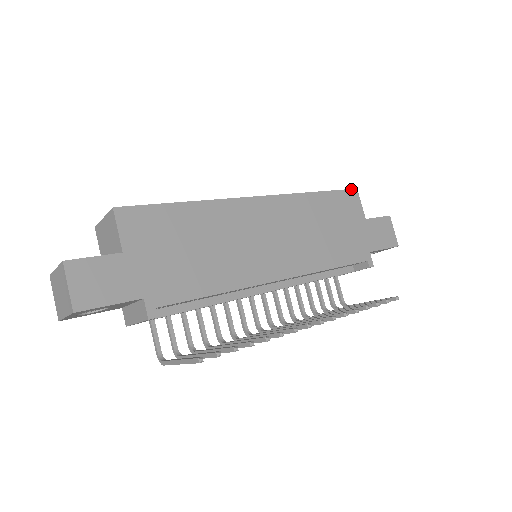
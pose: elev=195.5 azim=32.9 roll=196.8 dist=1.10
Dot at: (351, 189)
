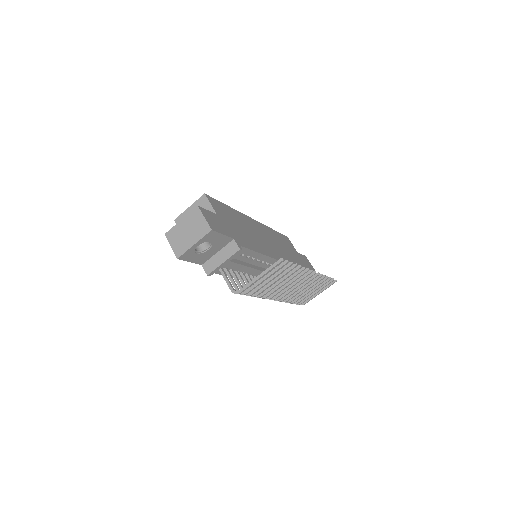
Dot at: (285, 236)
